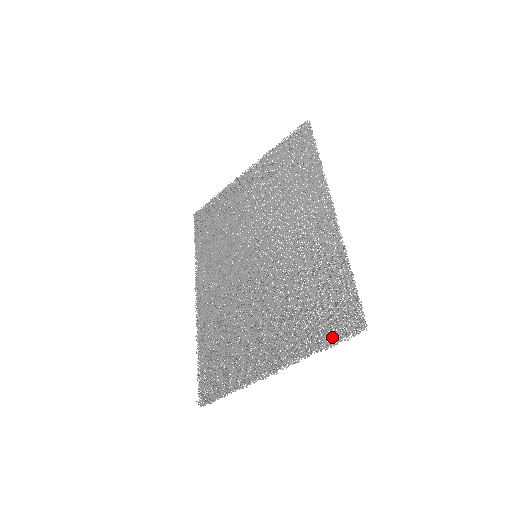
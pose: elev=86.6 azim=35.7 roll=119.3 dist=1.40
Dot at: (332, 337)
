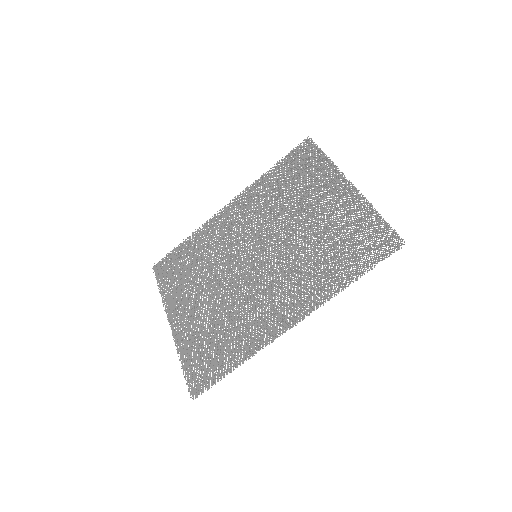
Dot at: (187, 371)
